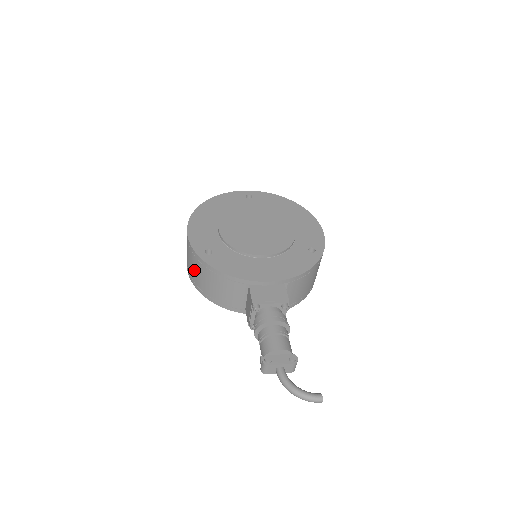
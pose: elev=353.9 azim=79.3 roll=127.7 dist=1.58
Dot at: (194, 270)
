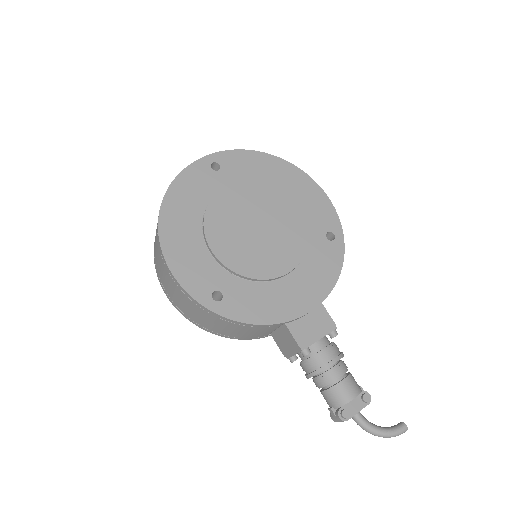
Dot at: (194, 314)
